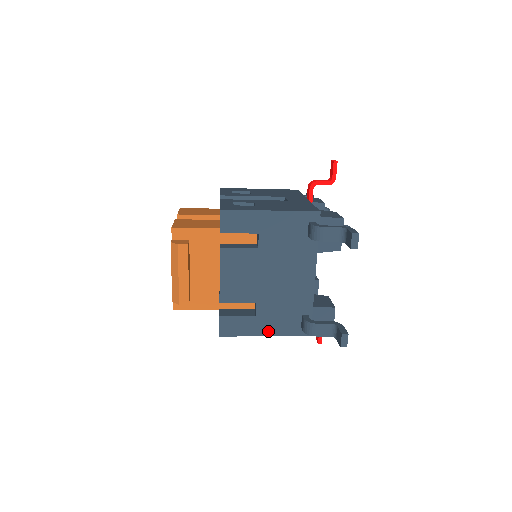
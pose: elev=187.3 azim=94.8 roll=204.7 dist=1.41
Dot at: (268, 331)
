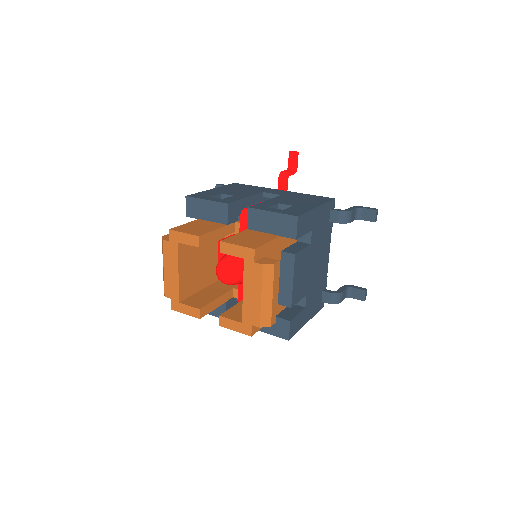
Dot at: (309, 316)
